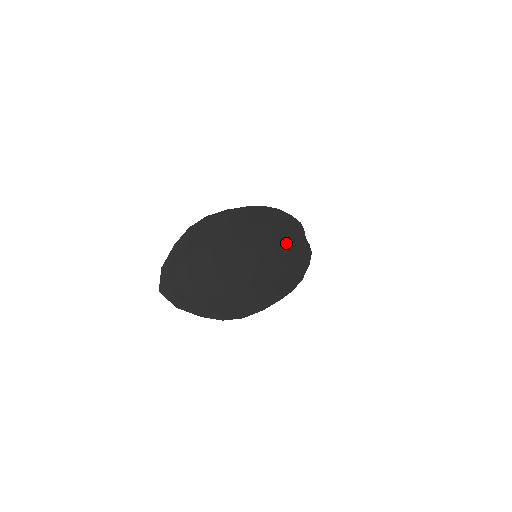
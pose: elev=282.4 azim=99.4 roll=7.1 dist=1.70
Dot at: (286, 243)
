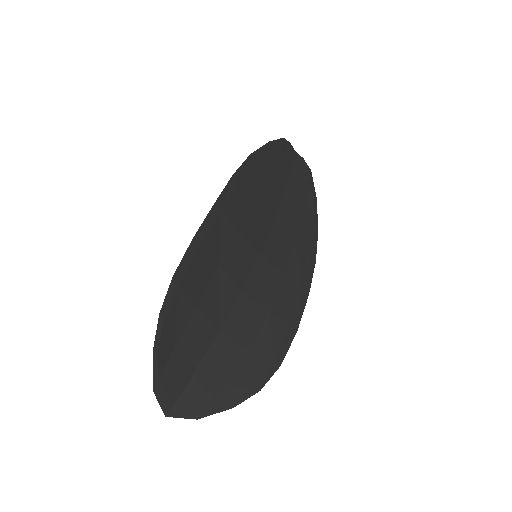
Dot at: (280, 194)
